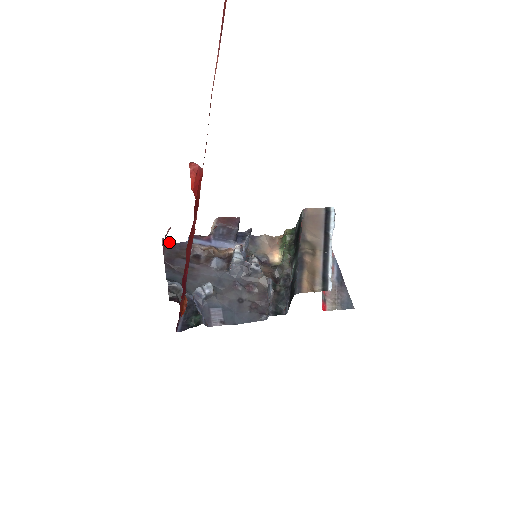
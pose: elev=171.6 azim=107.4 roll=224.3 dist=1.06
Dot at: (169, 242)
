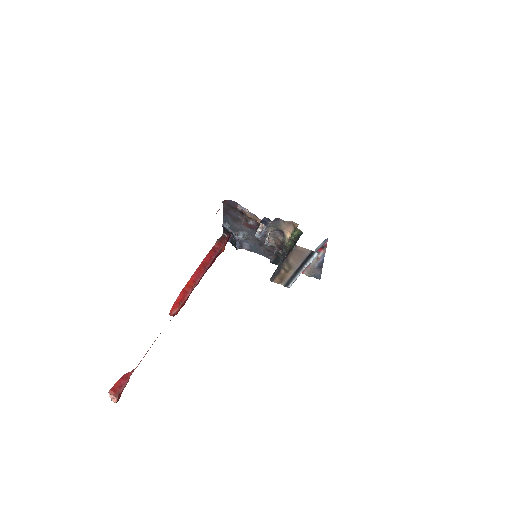
Dot at: (226, 200)
